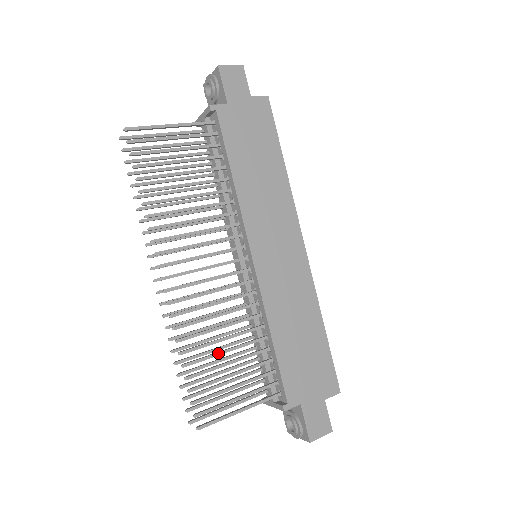
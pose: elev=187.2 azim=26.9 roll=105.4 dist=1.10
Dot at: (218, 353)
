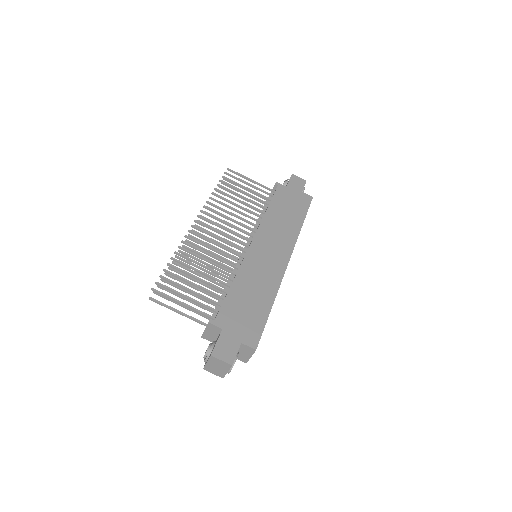
Dot at: (195, 268)
